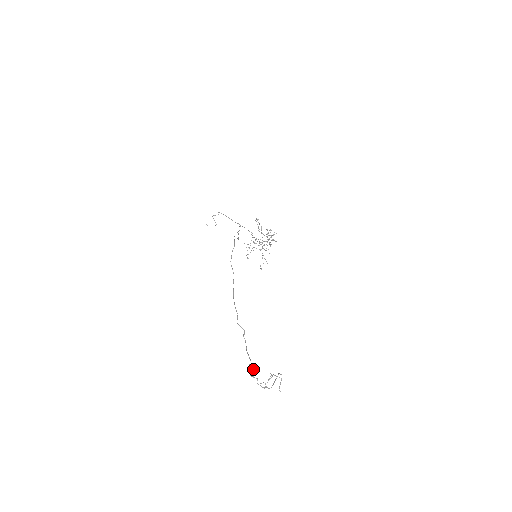
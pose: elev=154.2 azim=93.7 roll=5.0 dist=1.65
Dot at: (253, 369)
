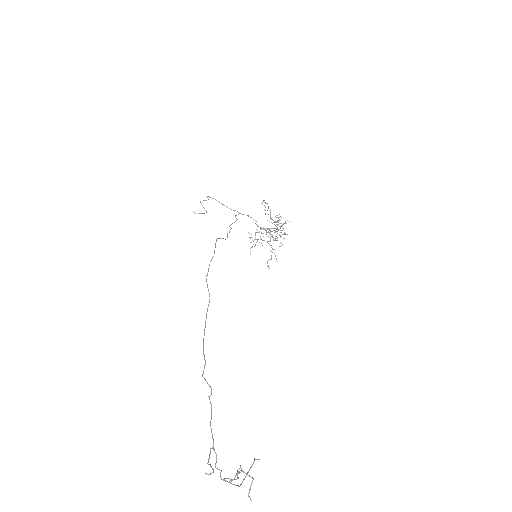
Dot at: (216, 455)
